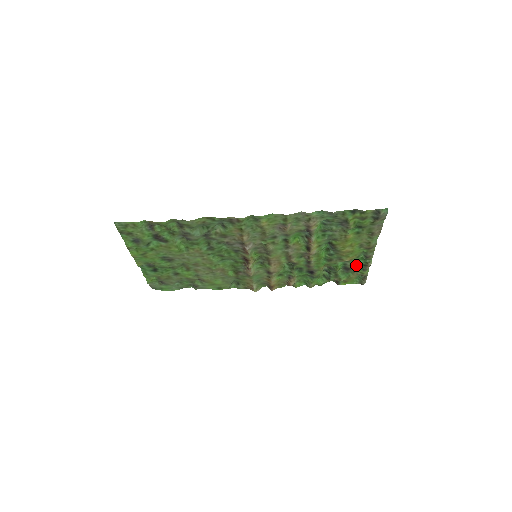
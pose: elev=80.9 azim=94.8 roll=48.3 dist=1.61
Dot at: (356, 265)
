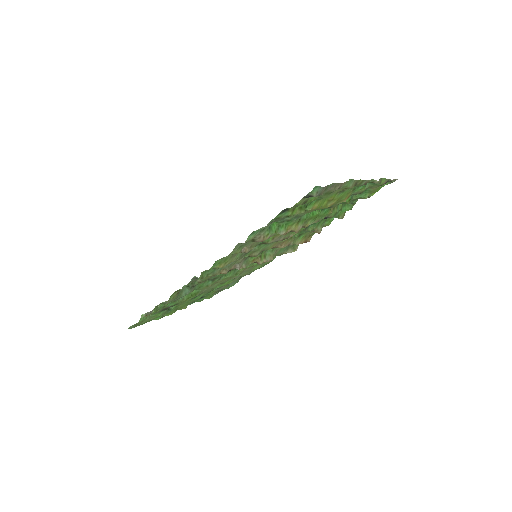
Dot at: (363, 189)
